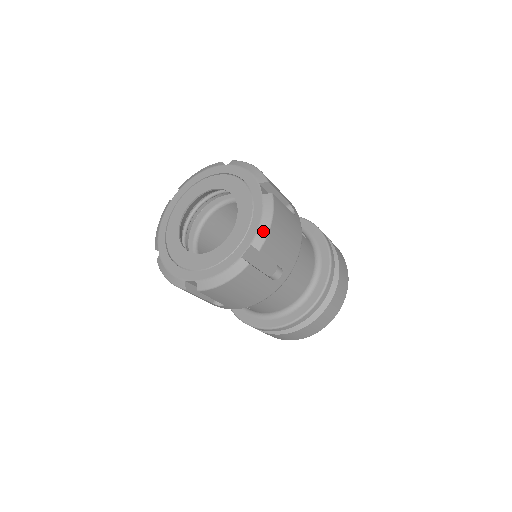
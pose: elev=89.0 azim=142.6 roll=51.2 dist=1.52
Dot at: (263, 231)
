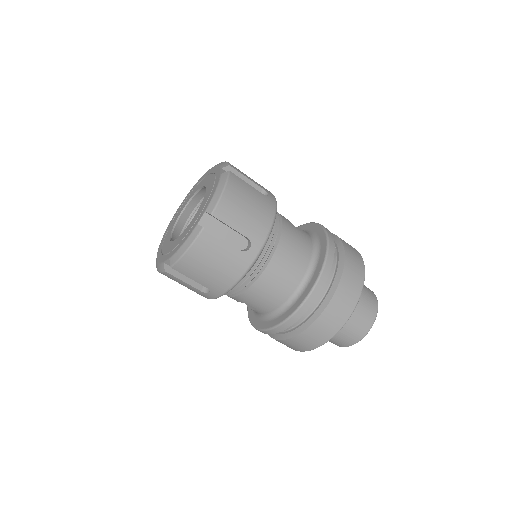
Dot at: (216, 198)
